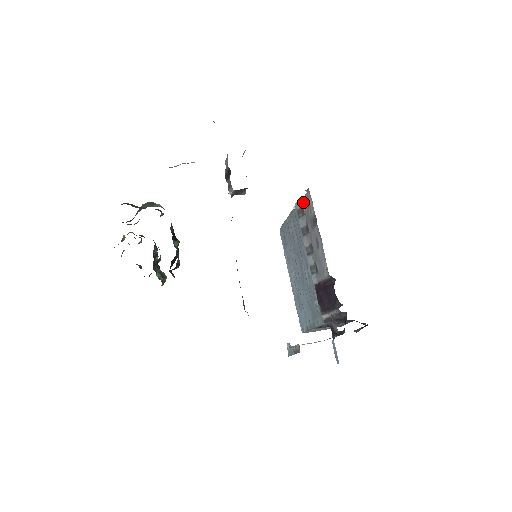
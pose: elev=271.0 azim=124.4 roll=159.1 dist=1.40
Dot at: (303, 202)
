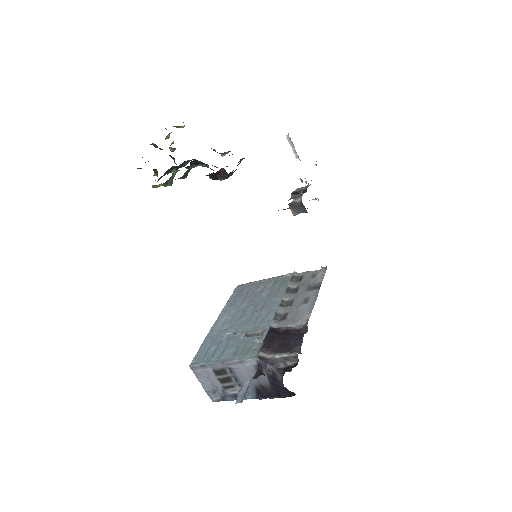
Dot at: (307, 273)
